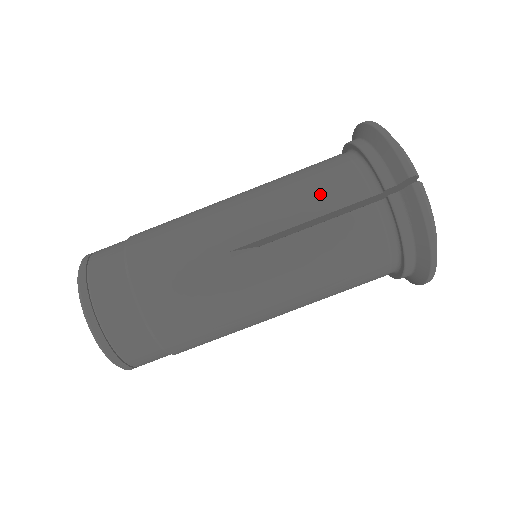
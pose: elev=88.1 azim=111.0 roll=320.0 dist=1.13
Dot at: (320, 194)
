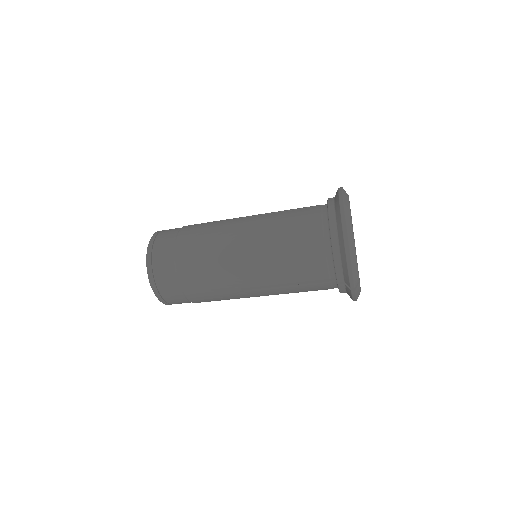
Dot at: (299, 271)
